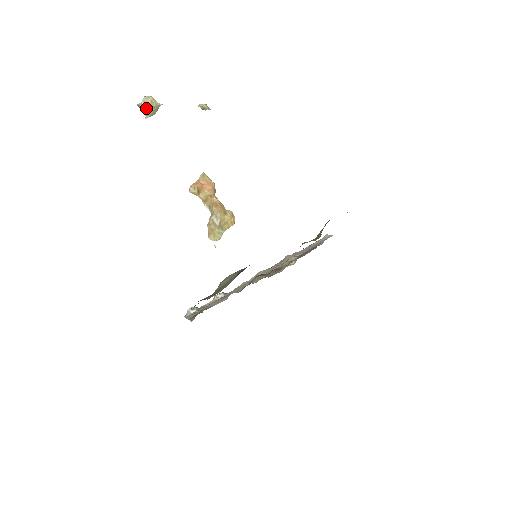
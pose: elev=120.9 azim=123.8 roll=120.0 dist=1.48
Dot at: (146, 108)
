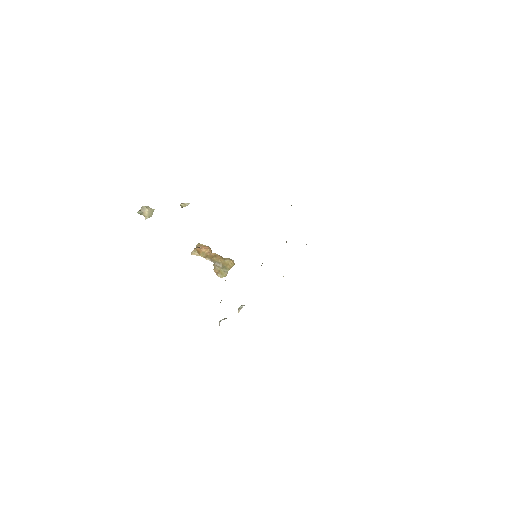
Dot at: (144, 212)
